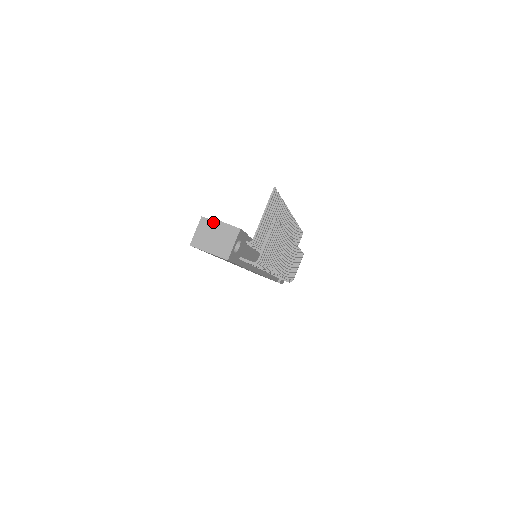
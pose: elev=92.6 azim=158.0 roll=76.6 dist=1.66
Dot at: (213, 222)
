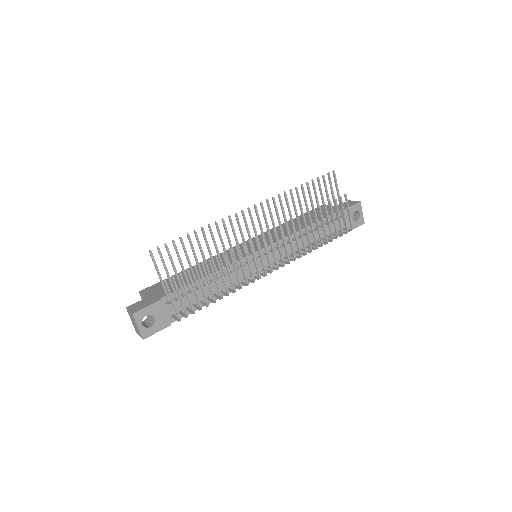
Dot at: (143, 296)
